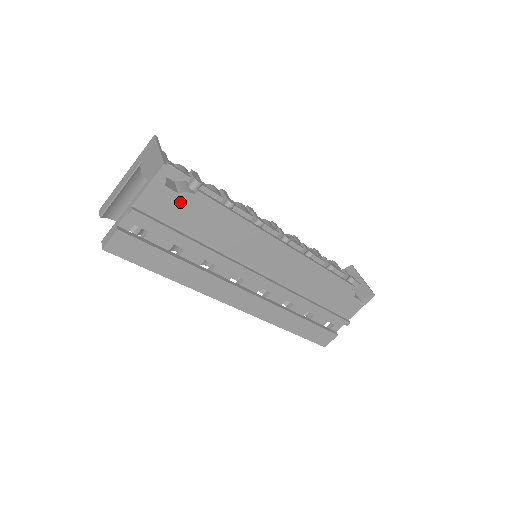
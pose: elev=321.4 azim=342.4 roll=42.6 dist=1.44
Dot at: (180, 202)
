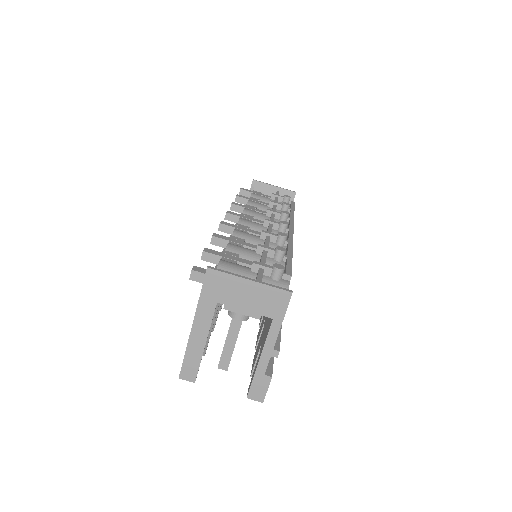
Dot at: occluded
